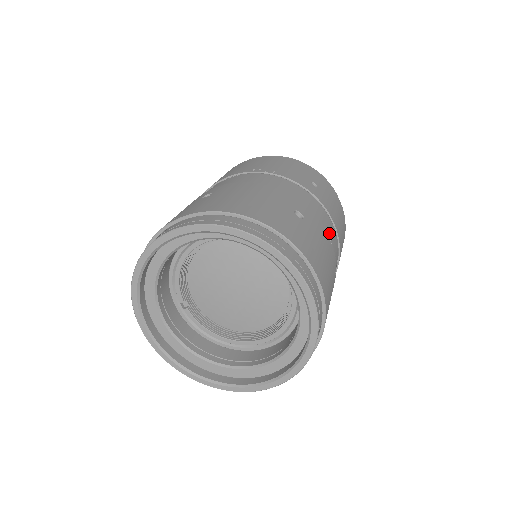
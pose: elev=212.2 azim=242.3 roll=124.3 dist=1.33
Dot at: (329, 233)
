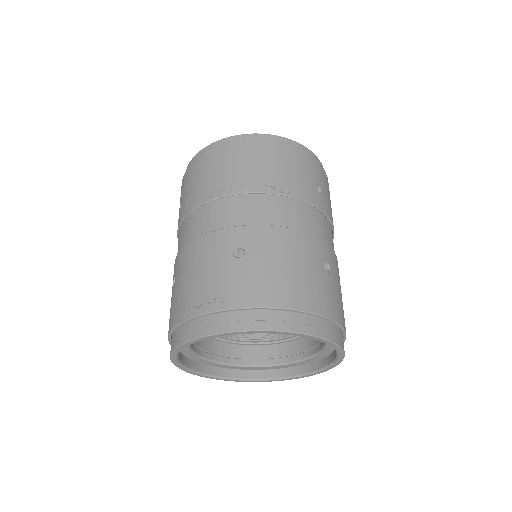
Dot at: occluded
